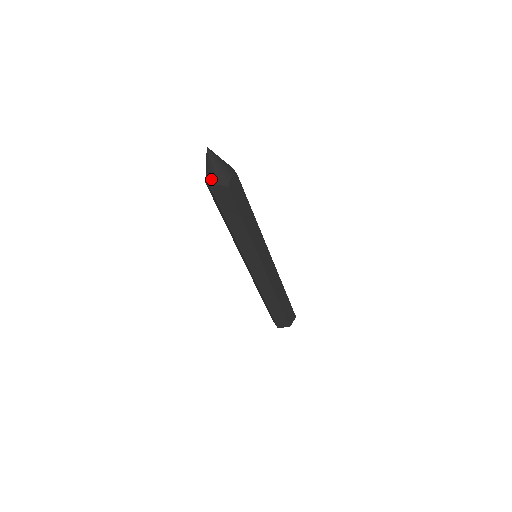
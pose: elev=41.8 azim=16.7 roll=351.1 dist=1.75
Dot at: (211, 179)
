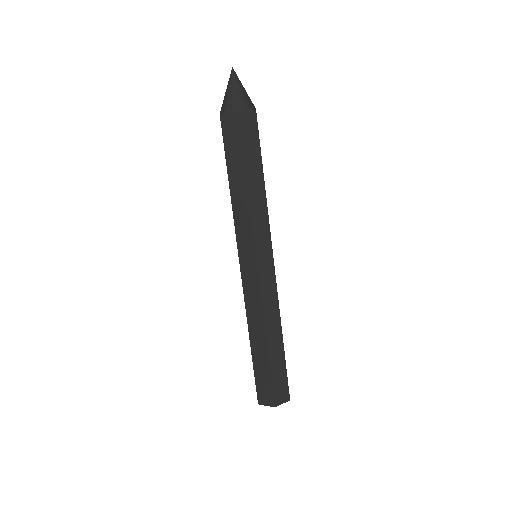
Dot at: (237, 101)
